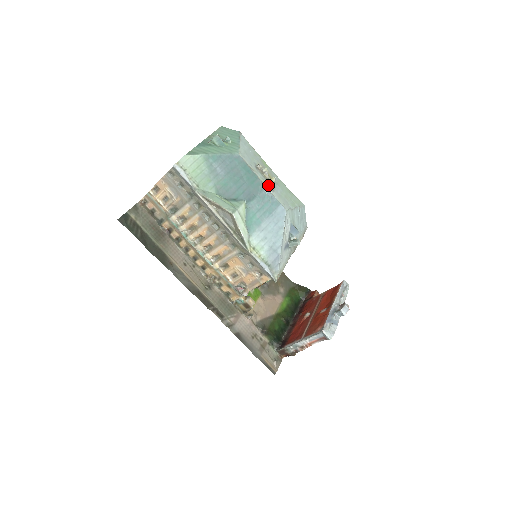
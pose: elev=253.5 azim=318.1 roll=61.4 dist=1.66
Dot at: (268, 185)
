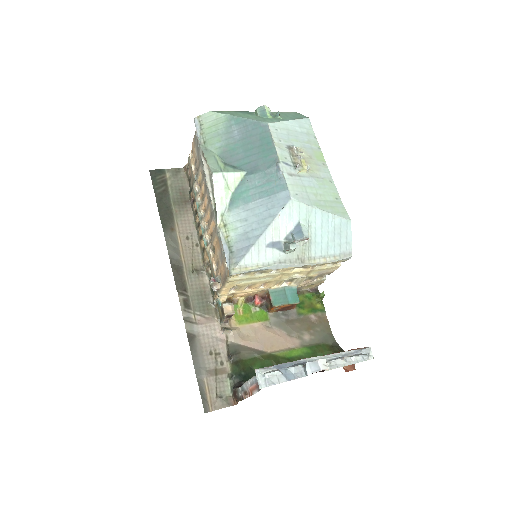
Dot at: (288, 167)
